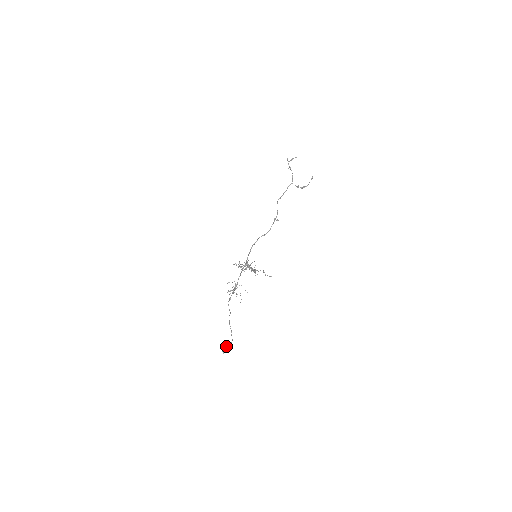
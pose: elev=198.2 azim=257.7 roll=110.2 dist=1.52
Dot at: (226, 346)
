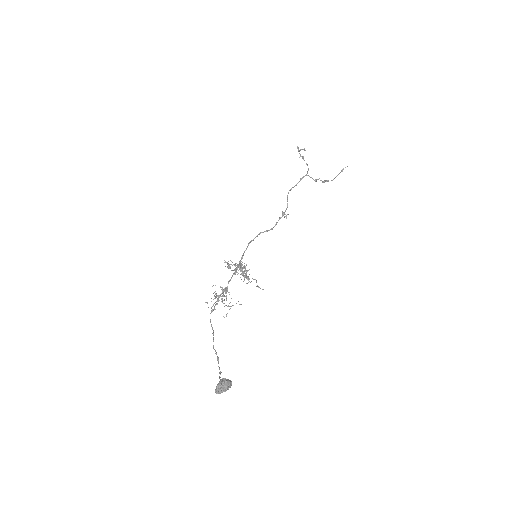
Dot at: (224, 382)
